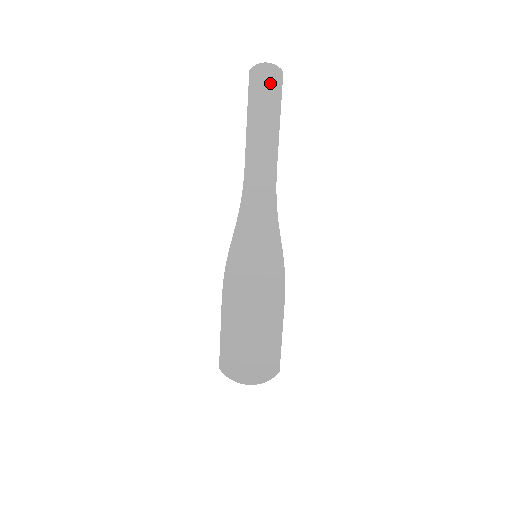
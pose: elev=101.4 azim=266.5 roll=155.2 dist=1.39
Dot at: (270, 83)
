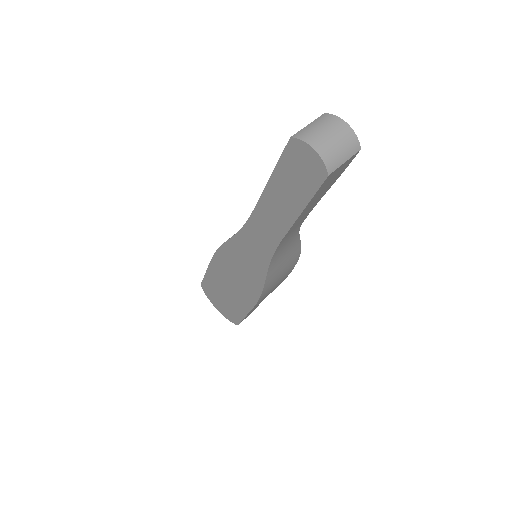
Dot at: (308, 171)
